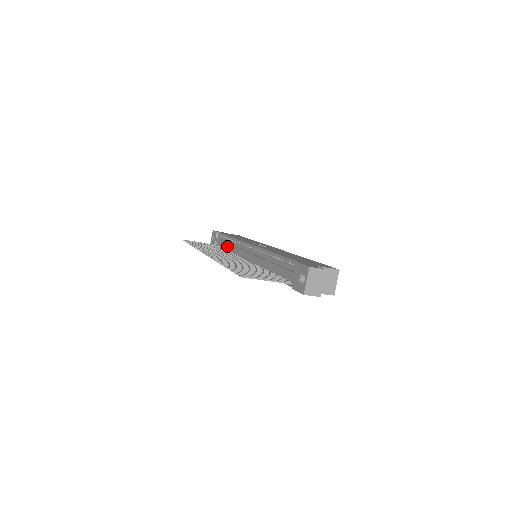
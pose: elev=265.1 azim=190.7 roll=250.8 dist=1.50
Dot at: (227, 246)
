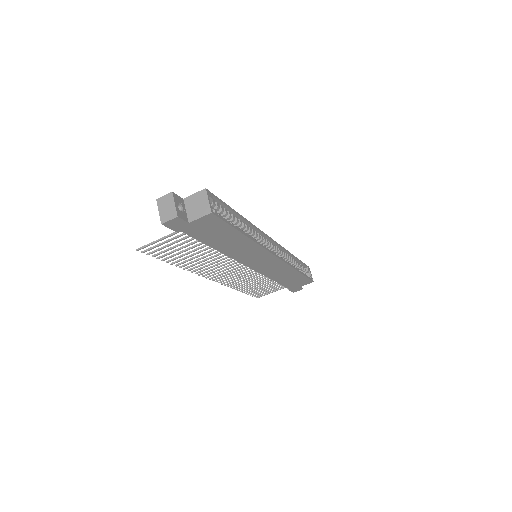
Dot at: occluded
